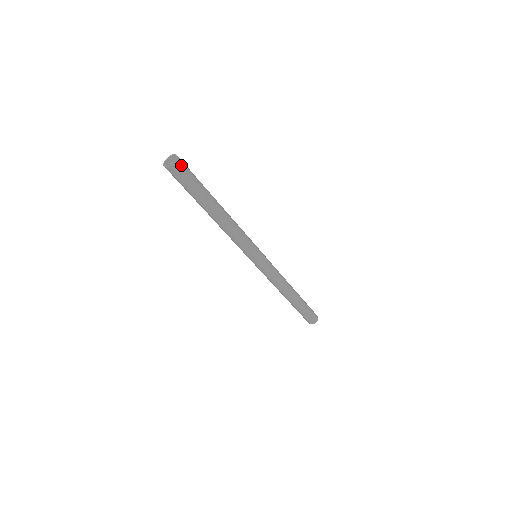
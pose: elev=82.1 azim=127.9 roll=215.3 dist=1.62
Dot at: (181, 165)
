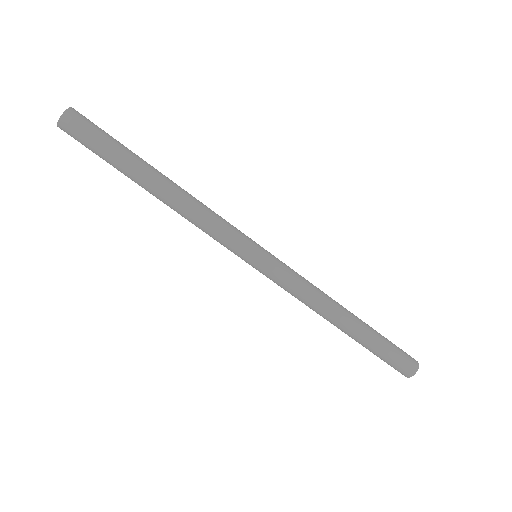
Dot at: (80, 115)
